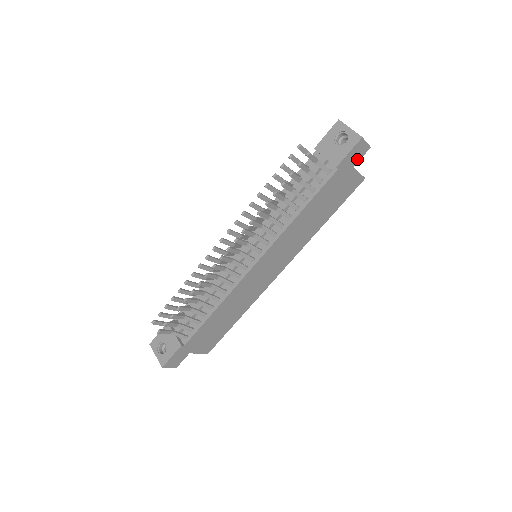
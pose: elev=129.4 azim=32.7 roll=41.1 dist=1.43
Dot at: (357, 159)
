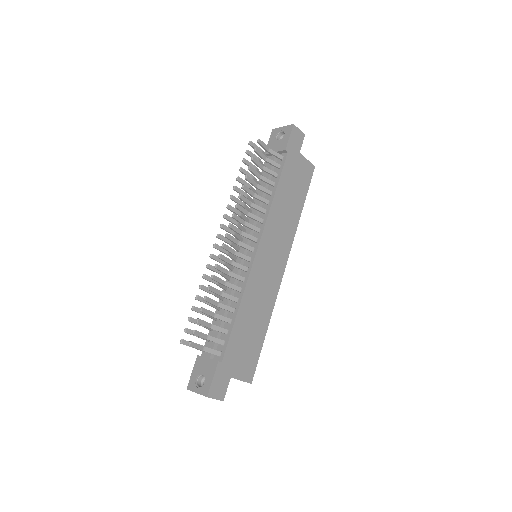
Dot at: (299, 145)
